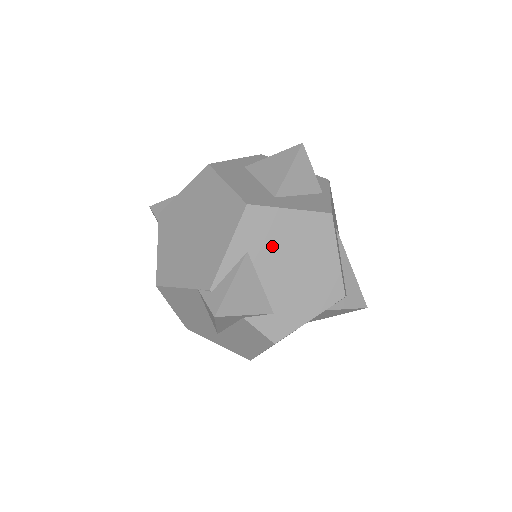
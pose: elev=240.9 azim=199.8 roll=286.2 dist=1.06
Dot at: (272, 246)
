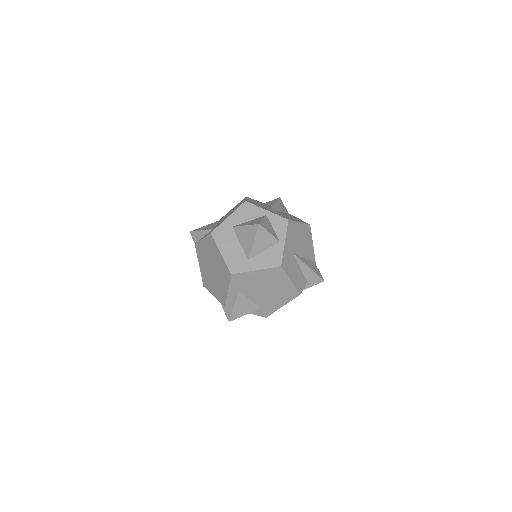
Dot at: (251, 286)
